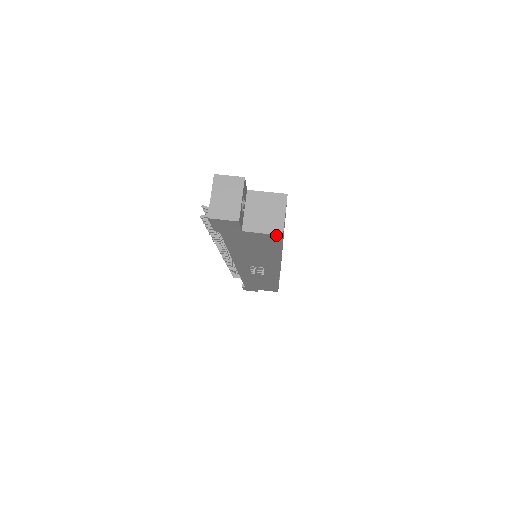
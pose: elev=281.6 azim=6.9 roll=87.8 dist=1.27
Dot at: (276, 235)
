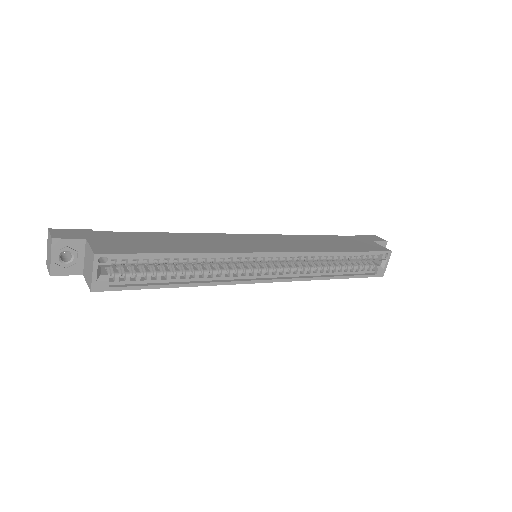
Dot at: (92, 289)
